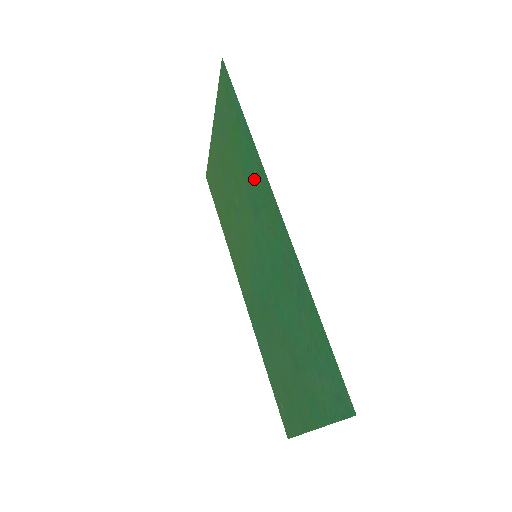
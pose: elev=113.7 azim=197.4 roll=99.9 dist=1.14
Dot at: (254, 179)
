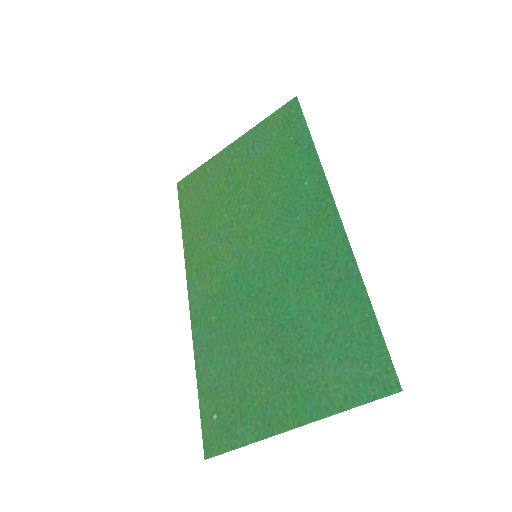
Dot at: (300, 188)
